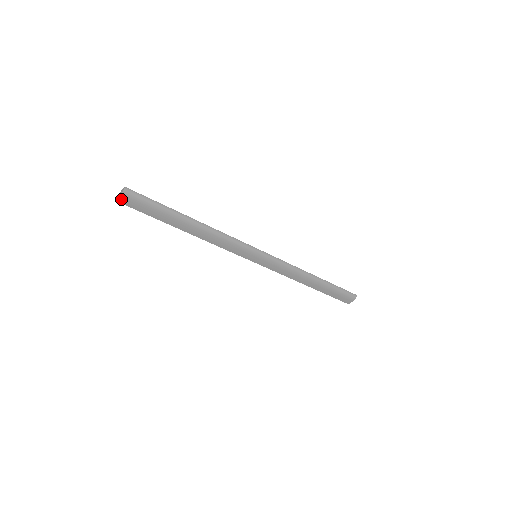
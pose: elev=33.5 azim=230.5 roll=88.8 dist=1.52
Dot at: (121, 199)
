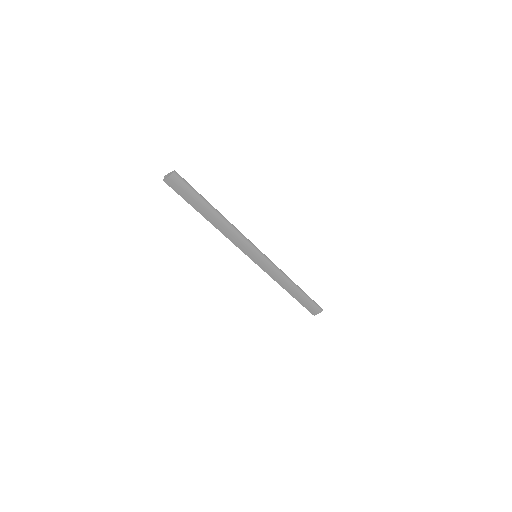
Dot at: (168, 180)
